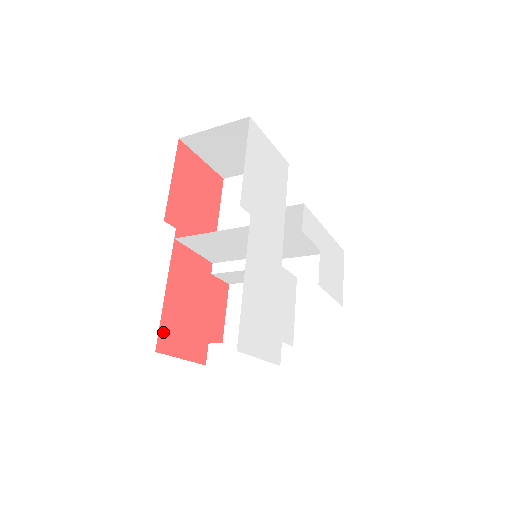
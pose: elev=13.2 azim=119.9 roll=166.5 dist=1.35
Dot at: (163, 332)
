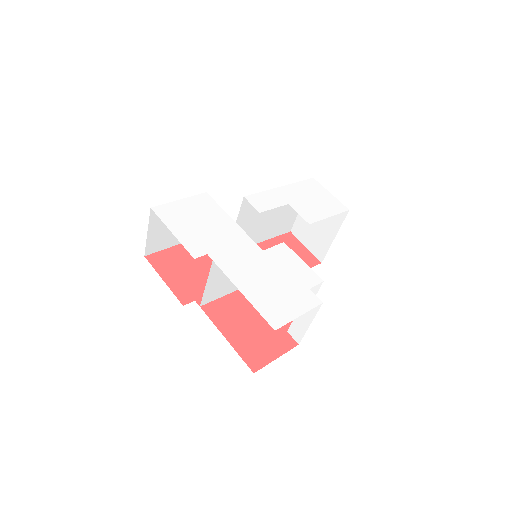
Dot at: (248, 359)
